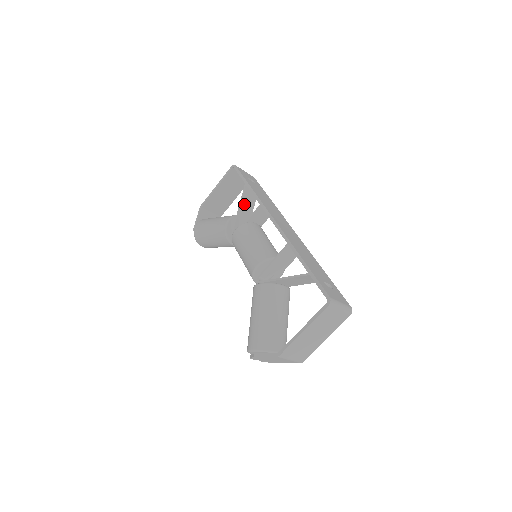
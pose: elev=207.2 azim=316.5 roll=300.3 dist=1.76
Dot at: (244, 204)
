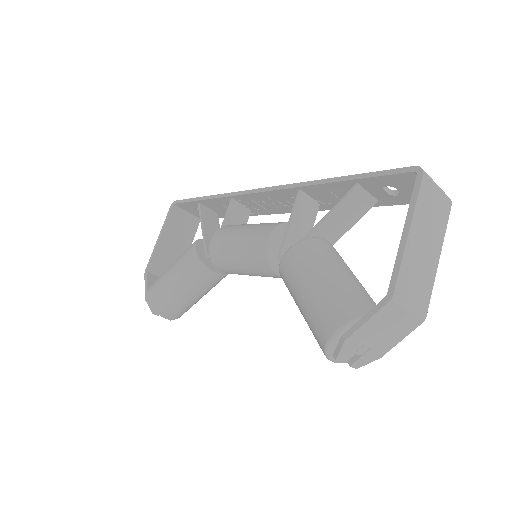
Dot at: (207, 224)
